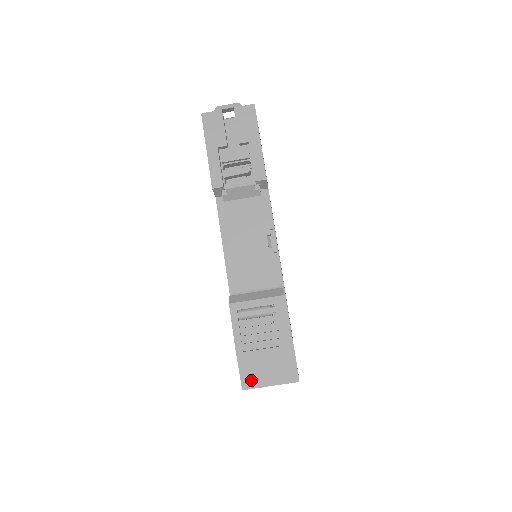
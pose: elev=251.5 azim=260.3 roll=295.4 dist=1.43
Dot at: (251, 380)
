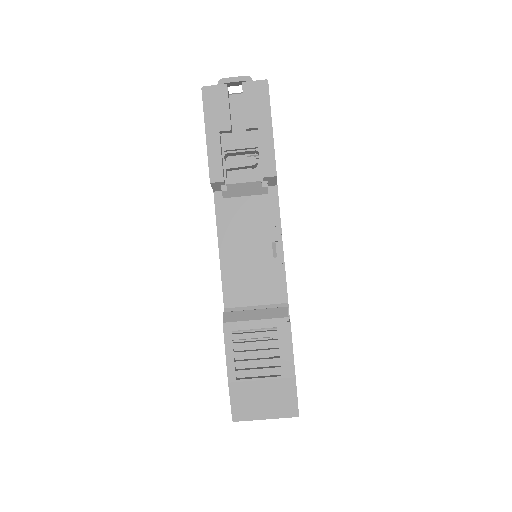
Dot at: (243, 411)
